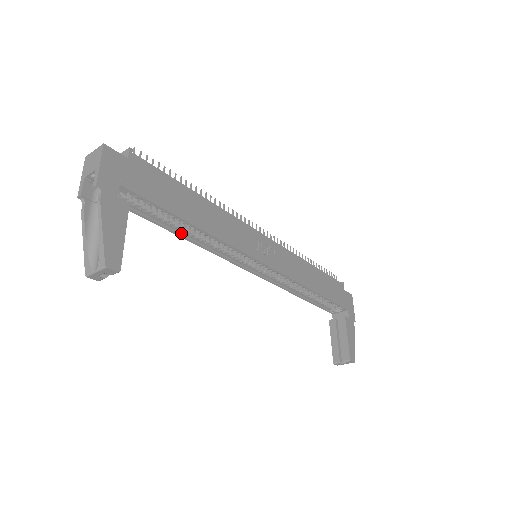
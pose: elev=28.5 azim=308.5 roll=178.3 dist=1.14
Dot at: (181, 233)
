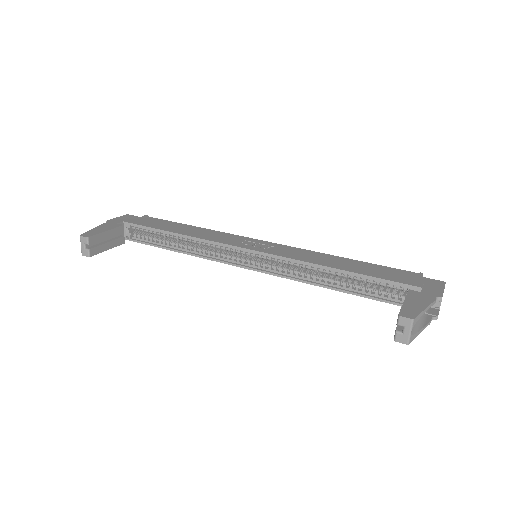
Dot at: (179, 250)
